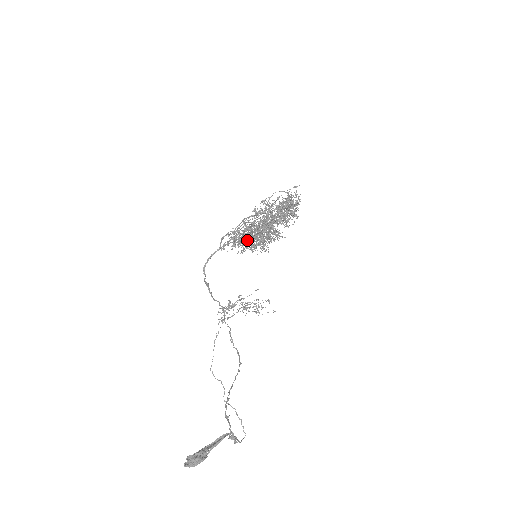
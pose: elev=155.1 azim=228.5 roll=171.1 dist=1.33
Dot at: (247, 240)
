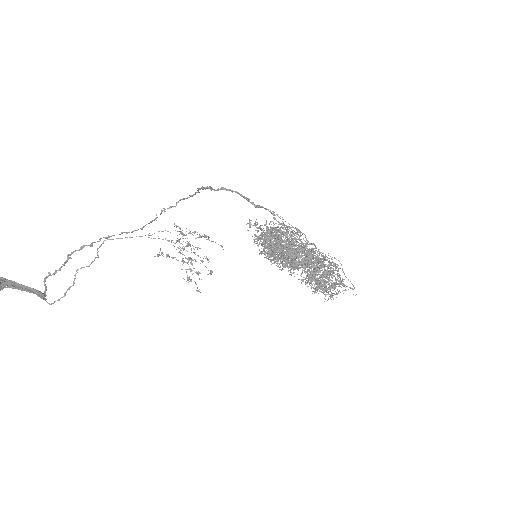
Dot at: occluded
